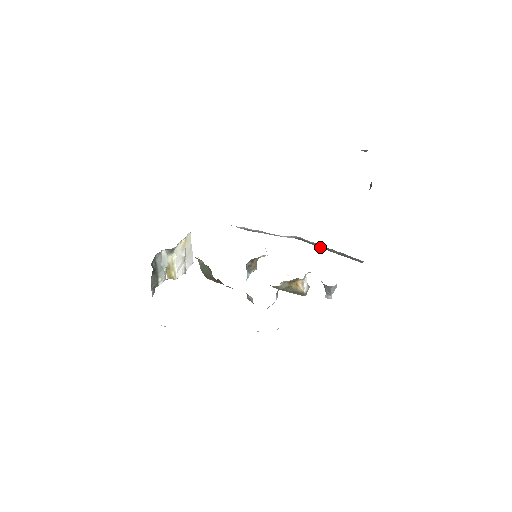
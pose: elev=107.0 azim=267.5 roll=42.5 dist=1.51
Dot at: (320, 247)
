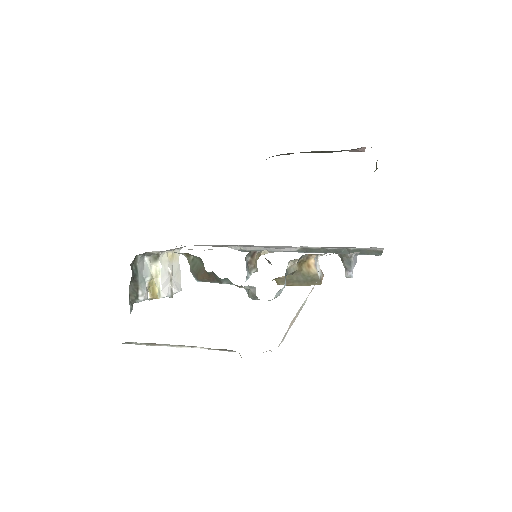
Dot at: (329, 252)
